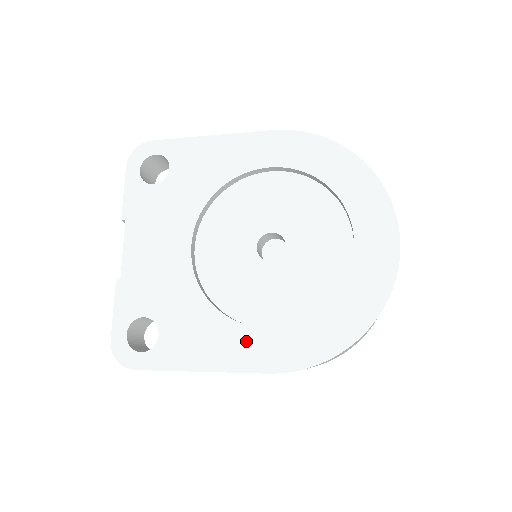
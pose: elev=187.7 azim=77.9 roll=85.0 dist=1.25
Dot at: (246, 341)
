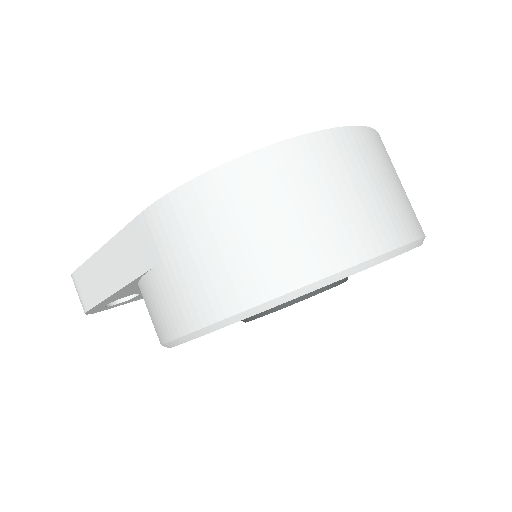
Dot at: occluded
